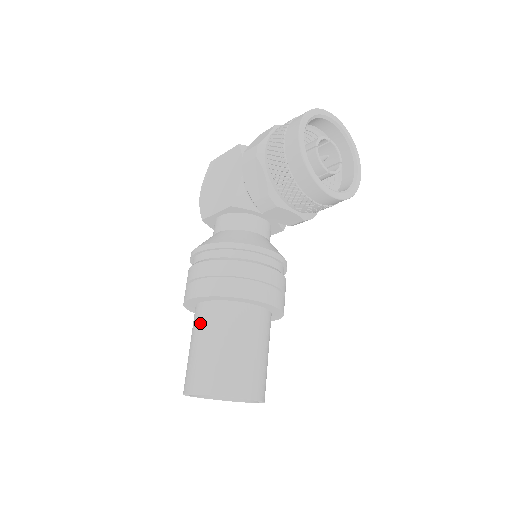
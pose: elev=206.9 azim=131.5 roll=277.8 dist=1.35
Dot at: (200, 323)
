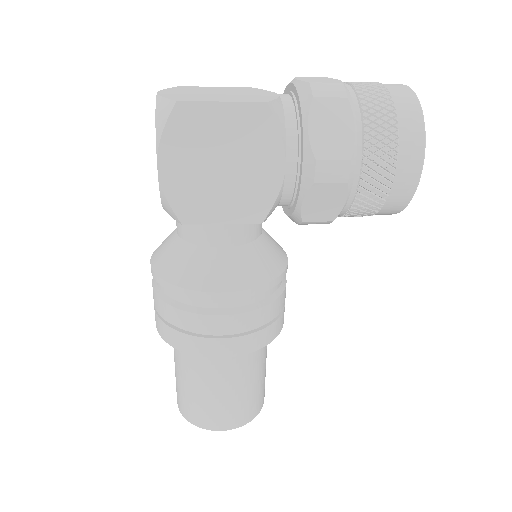
Dot at: (226, 370)
